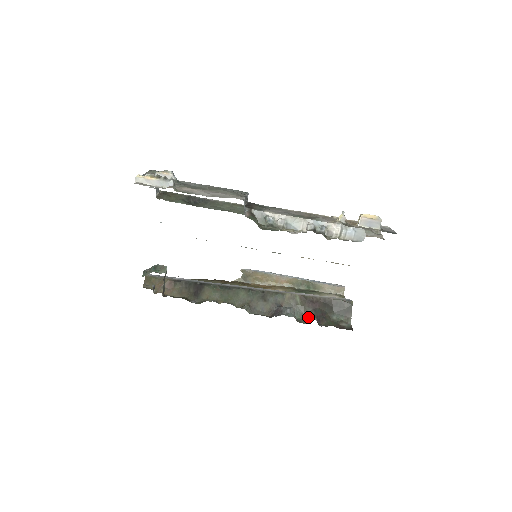
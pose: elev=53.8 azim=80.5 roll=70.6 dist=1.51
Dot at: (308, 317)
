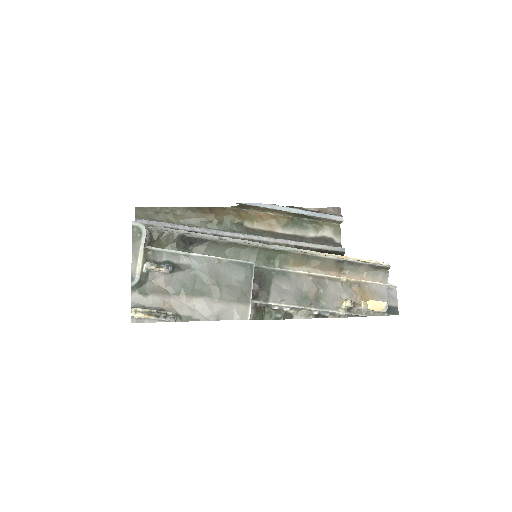
Dot at: occluded
